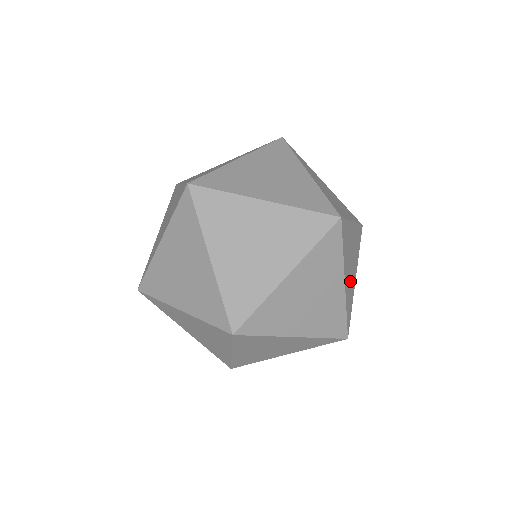
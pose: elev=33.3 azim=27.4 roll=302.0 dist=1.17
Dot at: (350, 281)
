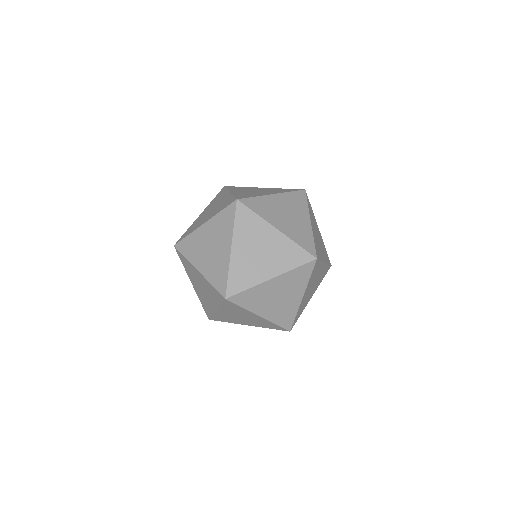
Dot at: (294, 226)
